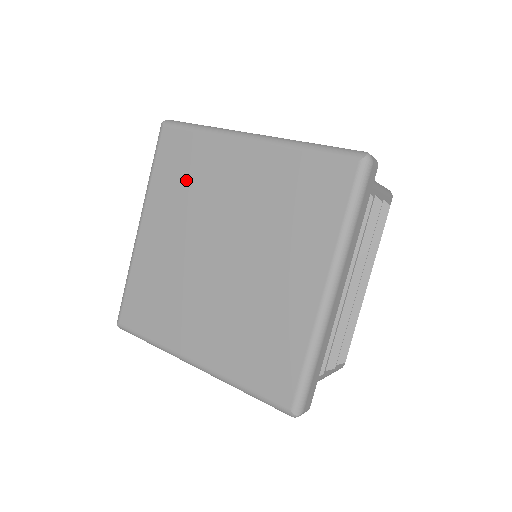
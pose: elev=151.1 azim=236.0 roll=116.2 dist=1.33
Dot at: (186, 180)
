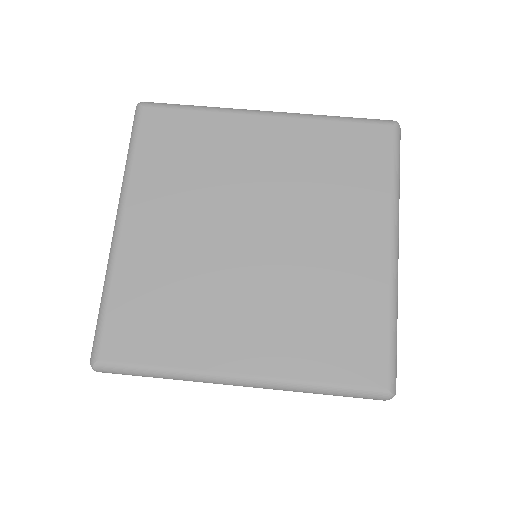
Dot at: (188, 161)
